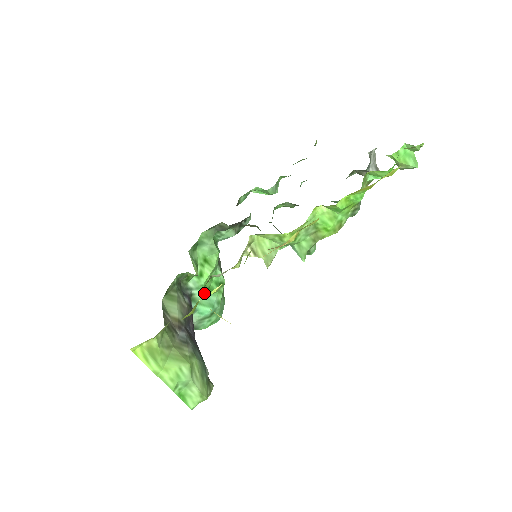
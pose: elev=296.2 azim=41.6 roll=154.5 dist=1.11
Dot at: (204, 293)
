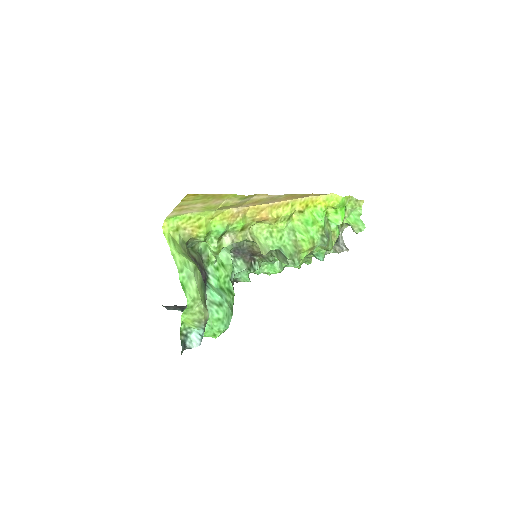
Dot at: (217, 285)
